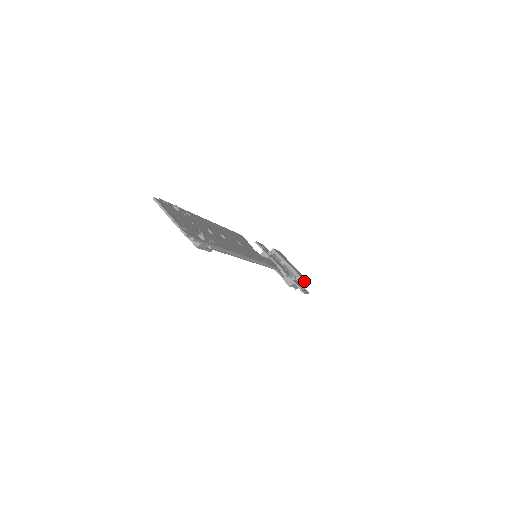
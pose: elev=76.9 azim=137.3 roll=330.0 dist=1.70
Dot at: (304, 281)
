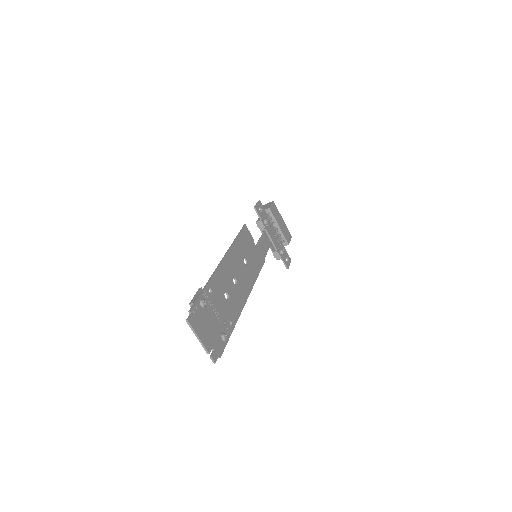
Dot at: occluded
